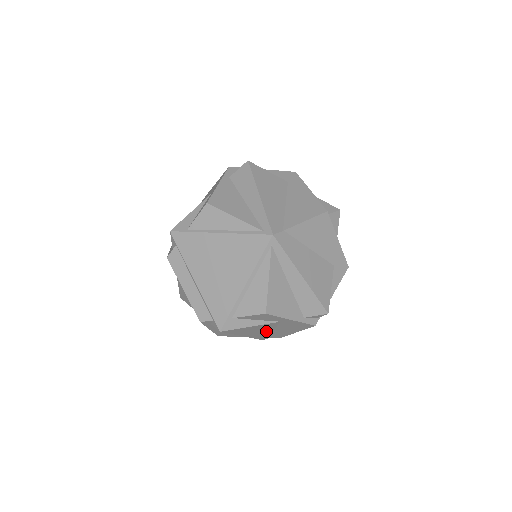
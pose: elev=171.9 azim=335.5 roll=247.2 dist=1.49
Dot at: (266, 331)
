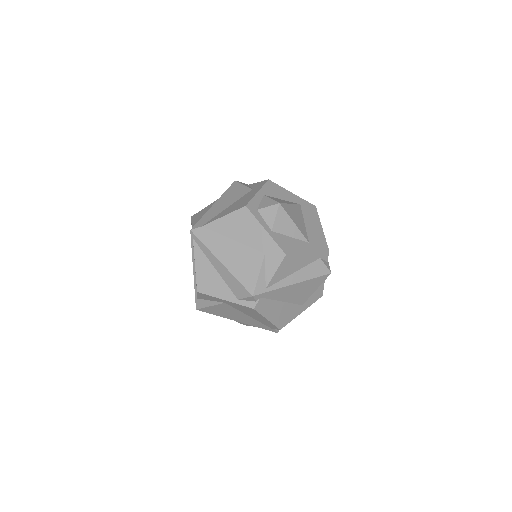
Dot at: (245, 317)
